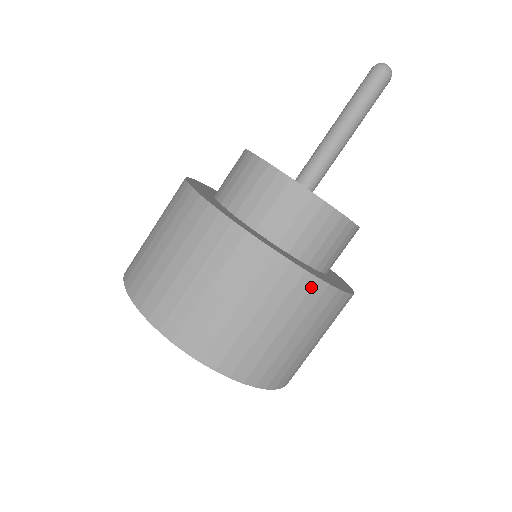
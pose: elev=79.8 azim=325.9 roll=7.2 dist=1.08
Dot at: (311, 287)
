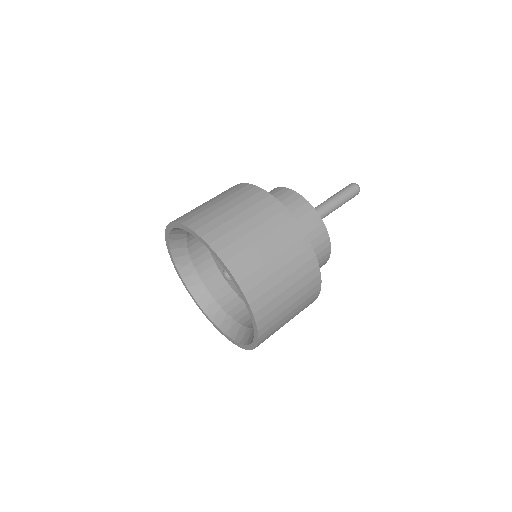
Dot at: (310, 259)
